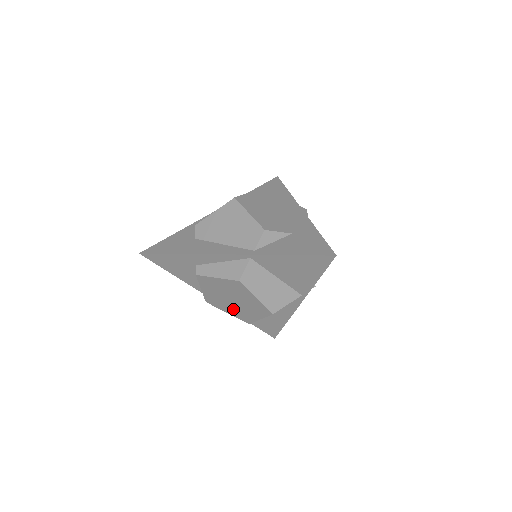
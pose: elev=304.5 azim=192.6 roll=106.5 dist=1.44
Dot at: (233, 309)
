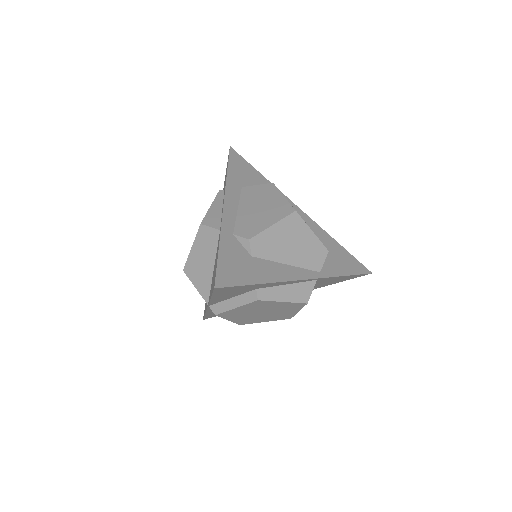
Dot at: (245, 318)
